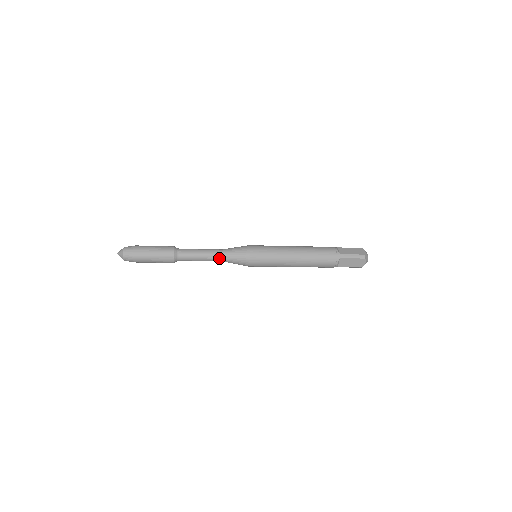
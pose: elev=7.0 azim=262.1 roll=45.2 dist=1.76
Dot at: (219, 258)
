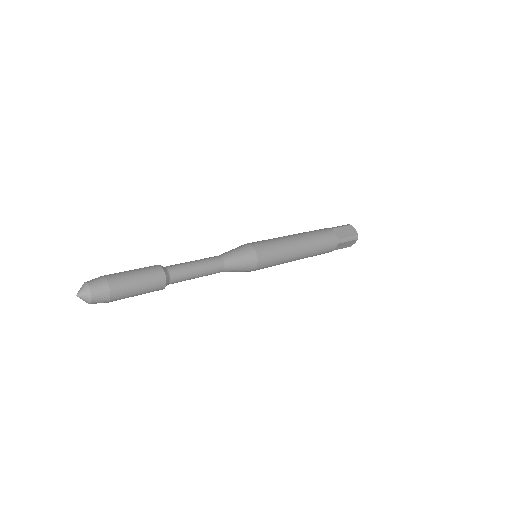
Dot at: (220, 271)
